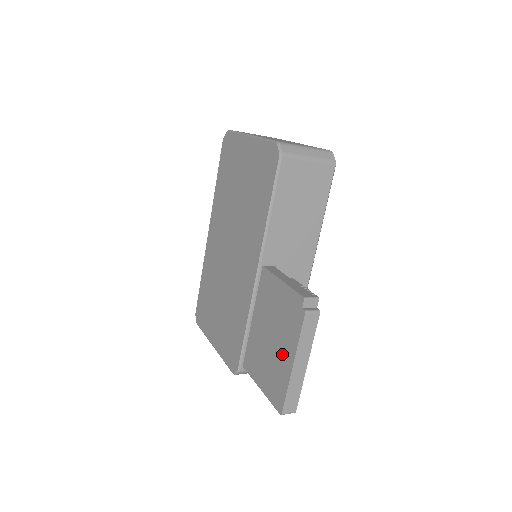
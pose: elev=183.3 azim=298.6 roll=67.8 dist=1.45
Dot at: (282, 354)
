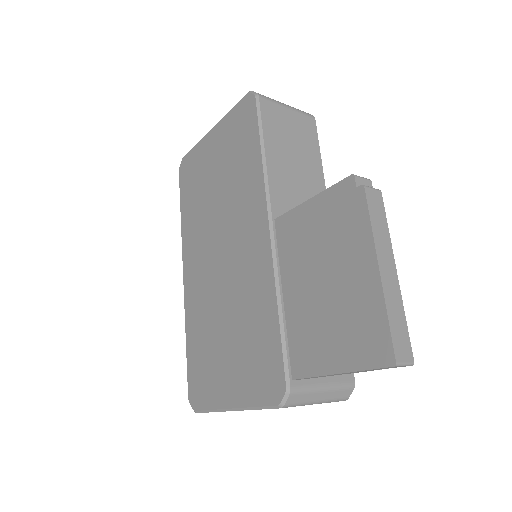
Dot at: (353, 277)
